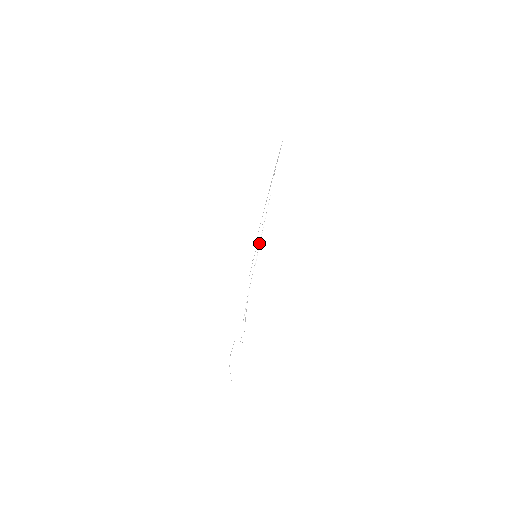
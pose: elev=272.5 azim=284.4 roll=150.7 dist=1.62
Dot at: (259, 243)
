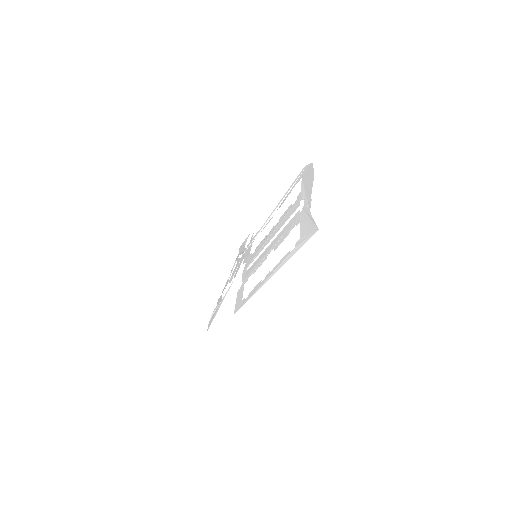
Dot at: (270, 216)
